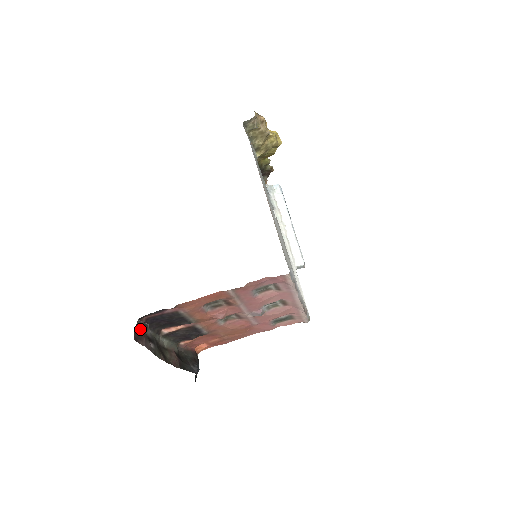
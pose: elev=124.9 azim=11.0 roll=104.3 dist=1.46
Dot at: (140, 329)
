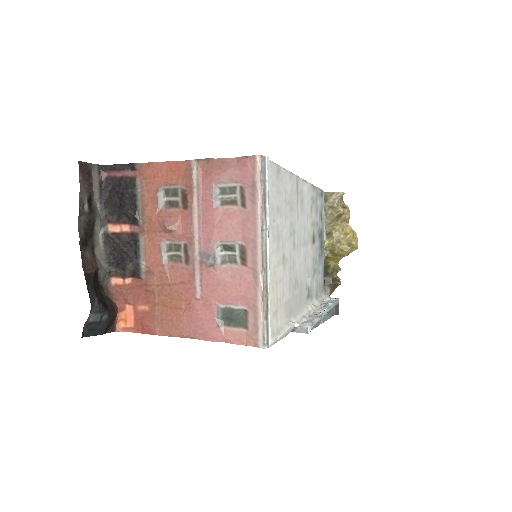
Dot at: (93, 178)
